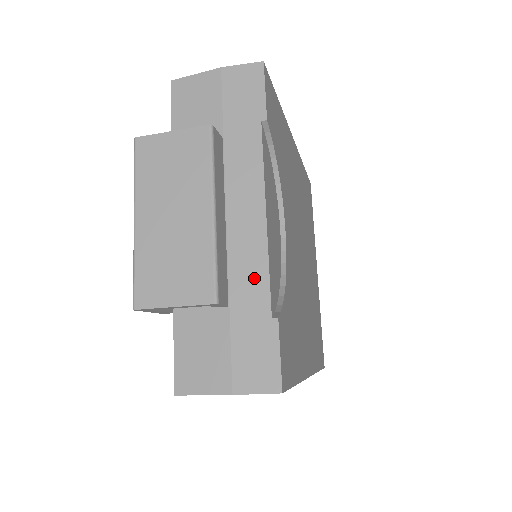
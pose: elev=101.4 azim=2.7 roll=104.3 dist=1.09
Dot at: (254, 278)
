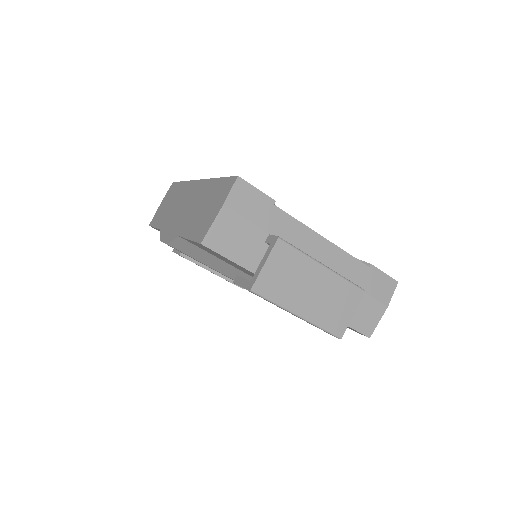
Dot at: (349, 265)
